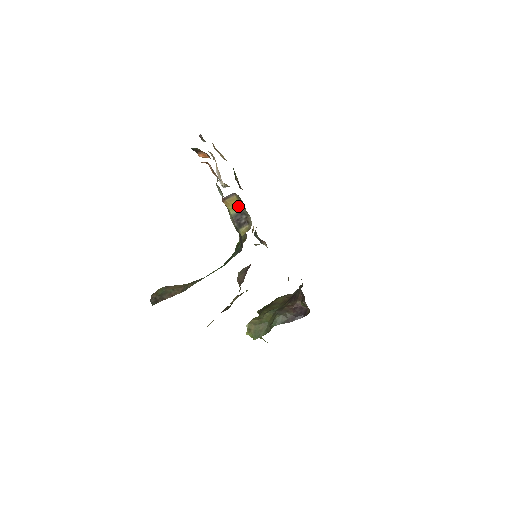
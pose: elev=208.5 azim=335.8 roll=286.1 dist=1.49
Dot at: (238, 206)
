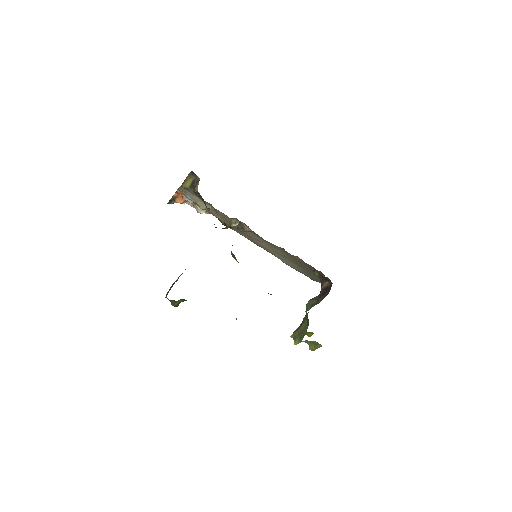
Dot at: (190, 180)
